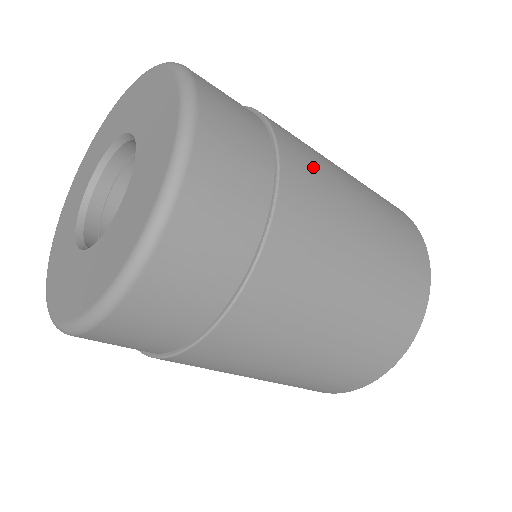
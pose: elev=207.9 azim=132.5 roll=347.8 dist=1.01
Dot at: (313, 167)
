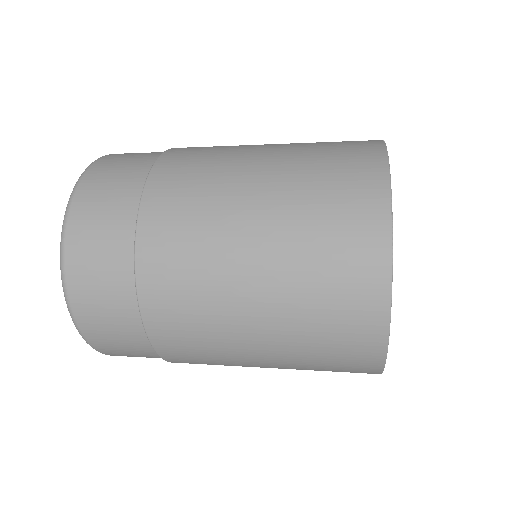
Dot at: (195, 162)
